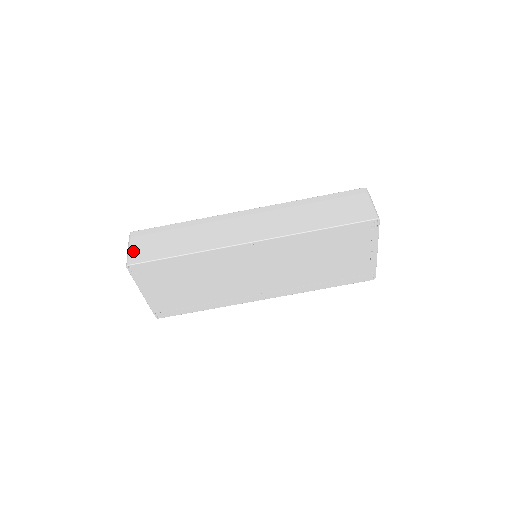
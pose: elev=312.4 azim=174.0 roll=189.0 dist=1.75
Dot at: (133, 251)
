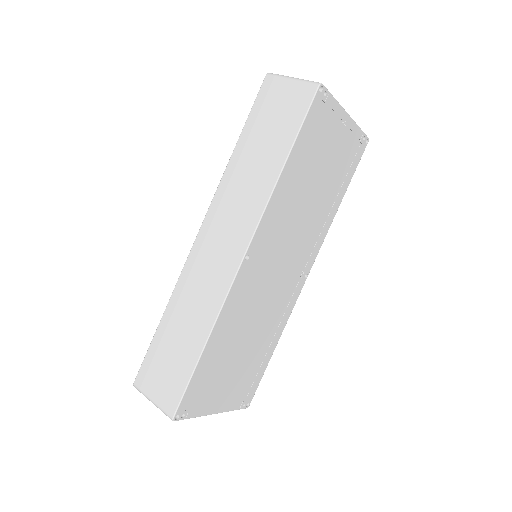
Dot at: (159, 400)
